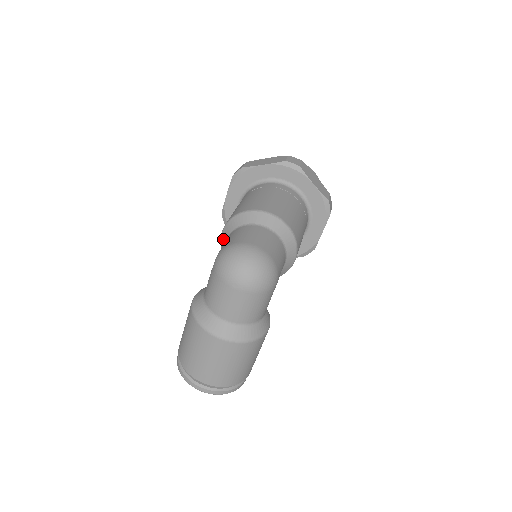
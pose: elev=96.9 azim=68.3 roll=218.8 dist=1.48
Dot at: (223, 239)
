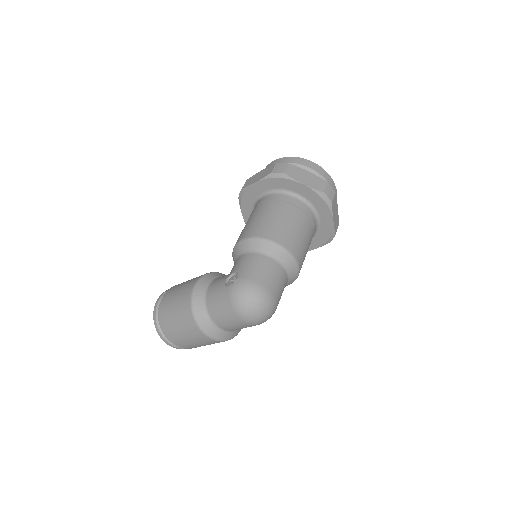
Dot at: (241, 247)
